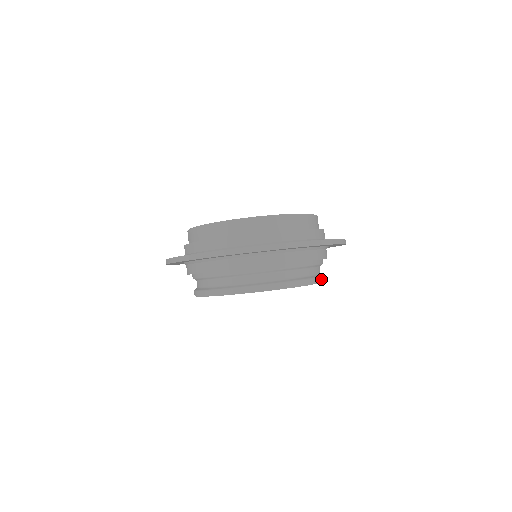
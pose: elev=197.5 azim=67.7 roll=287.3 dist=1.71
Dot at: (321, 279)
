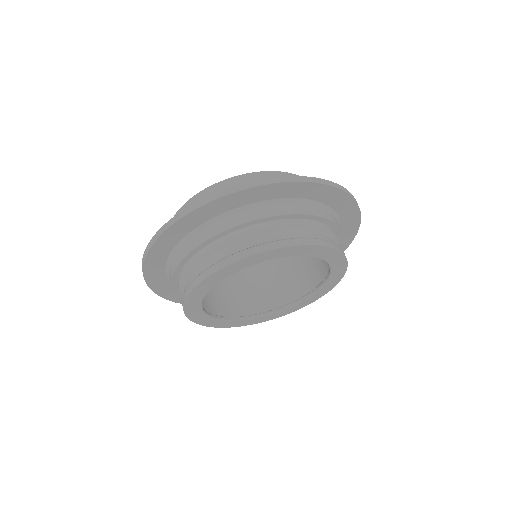
Dot at: occluded
